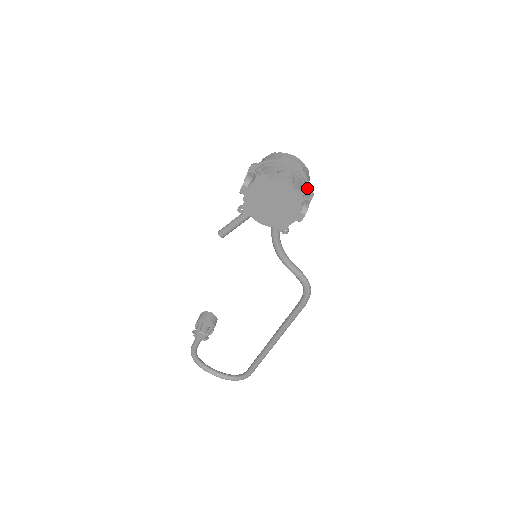
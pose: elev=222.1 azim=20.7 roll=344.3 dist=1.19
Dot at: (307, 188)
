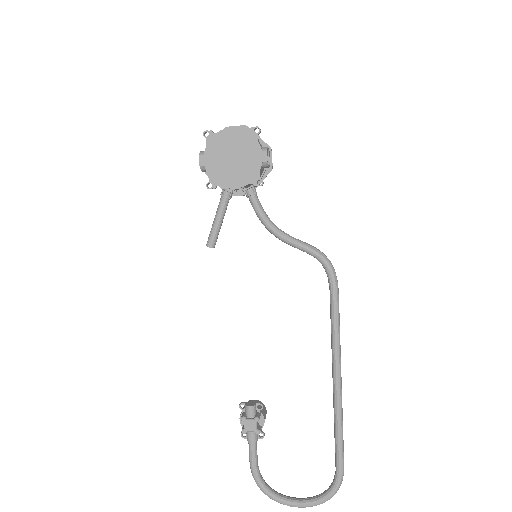
Dot at: (261, 143)
